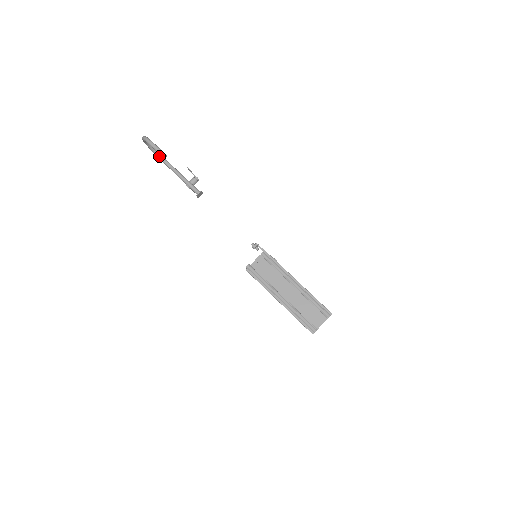
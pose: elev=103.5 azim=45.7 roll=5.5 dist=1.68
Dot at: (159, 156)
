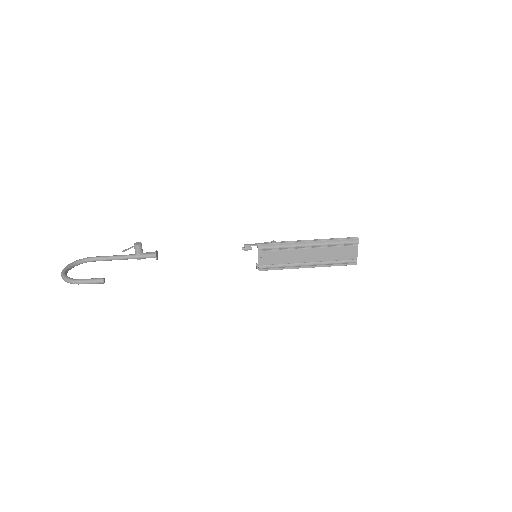
Dot at: occluded
